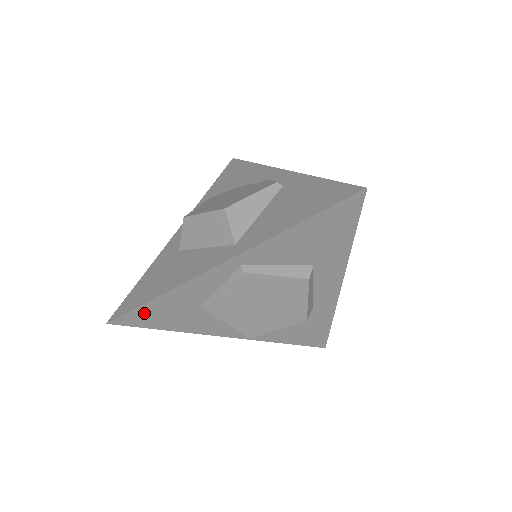
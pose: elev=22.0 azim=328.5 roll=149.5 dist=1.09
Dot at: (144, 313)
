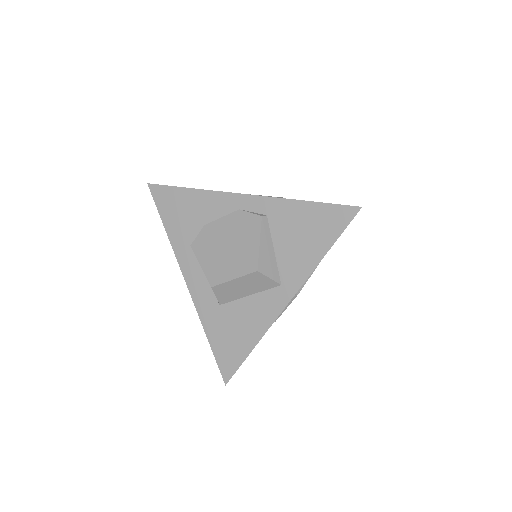
Dot at: occluded
